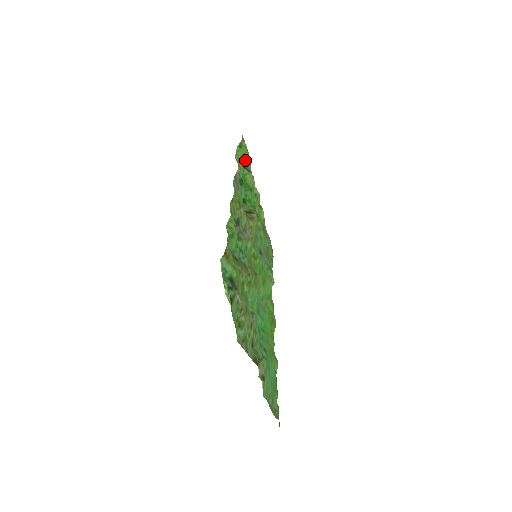
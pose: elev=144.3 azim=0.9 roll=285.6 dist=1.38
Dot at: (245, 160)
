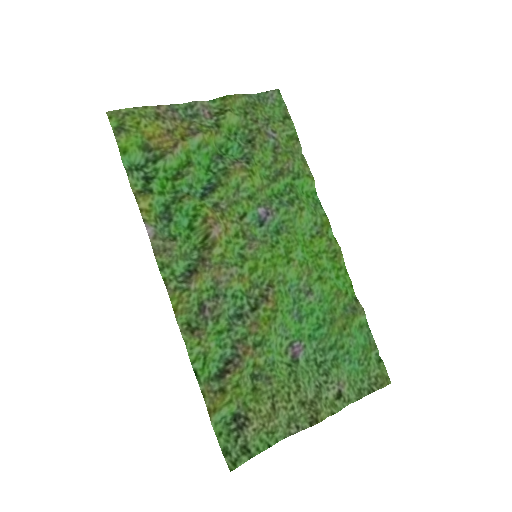
Dot at: (146, 147)
